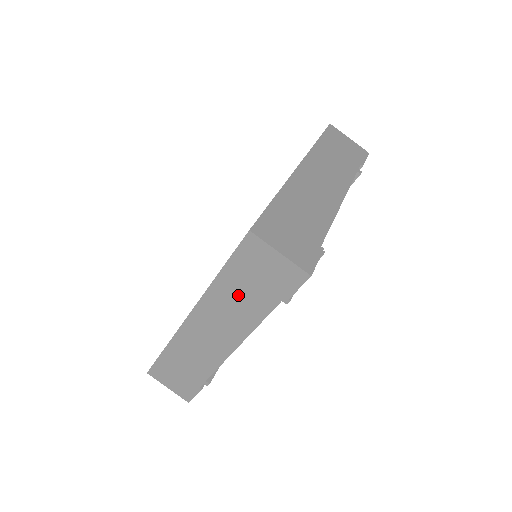
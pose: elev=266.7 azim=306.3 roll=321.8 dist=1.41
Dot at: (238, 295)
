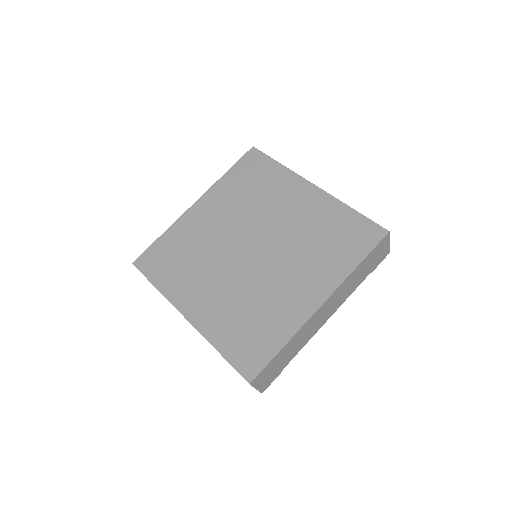
Dot at: occluded
